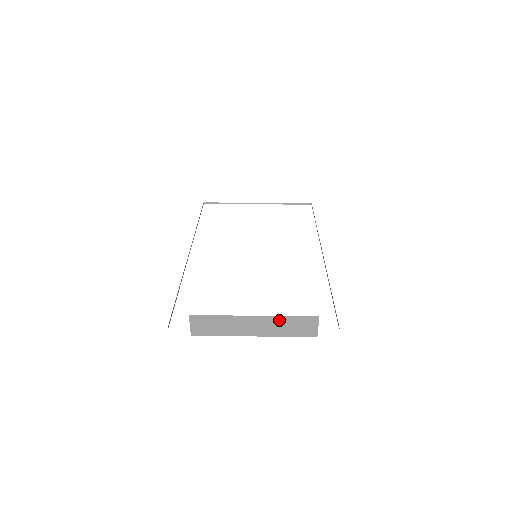
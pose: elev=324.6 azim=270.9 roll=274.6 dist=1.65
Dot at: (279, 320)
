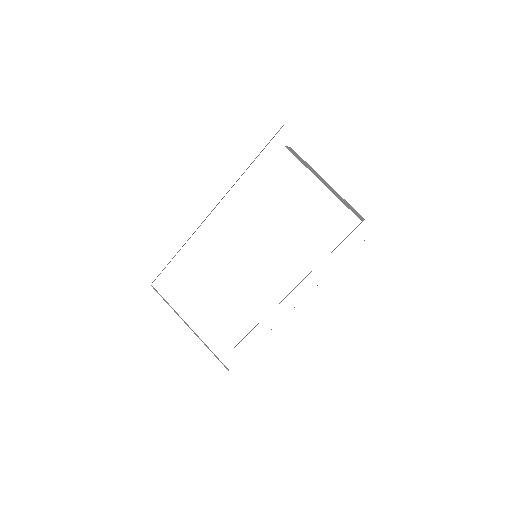
Dot at: occluded
